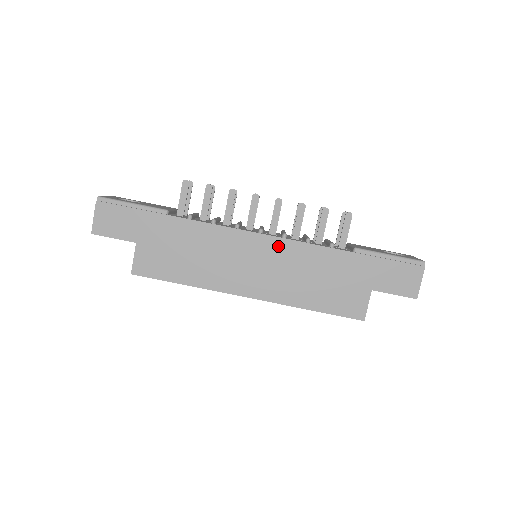
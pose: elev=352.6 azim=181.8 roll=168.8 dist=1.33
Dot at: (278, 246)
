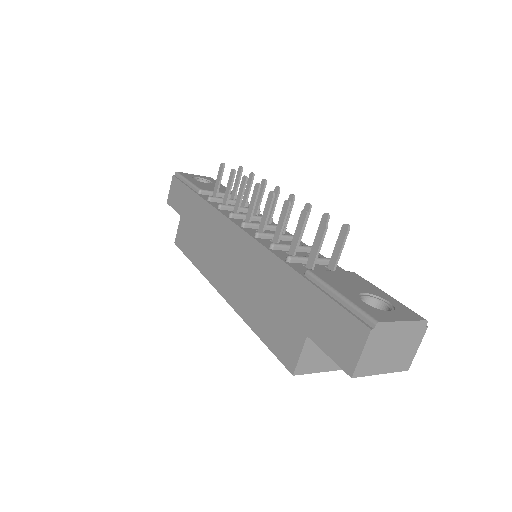
Dot at: (247, 244)
